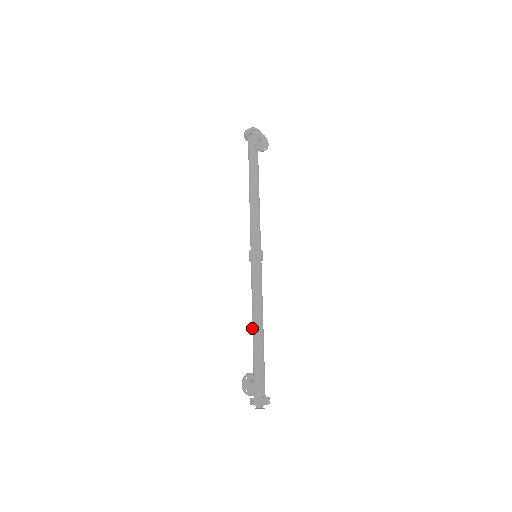
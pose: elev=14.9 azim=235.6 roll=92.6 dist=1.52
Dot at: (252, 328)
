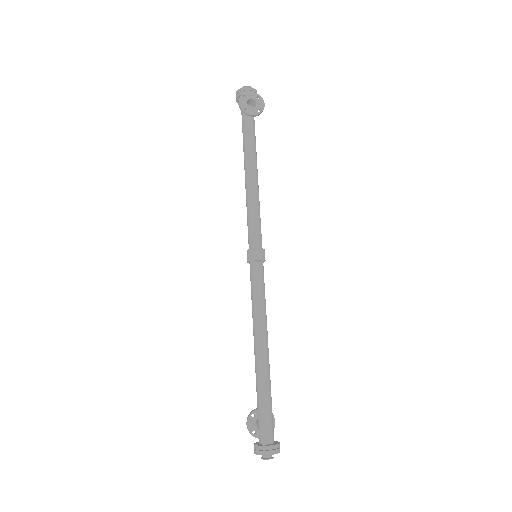
Dot at: (254, 352)
